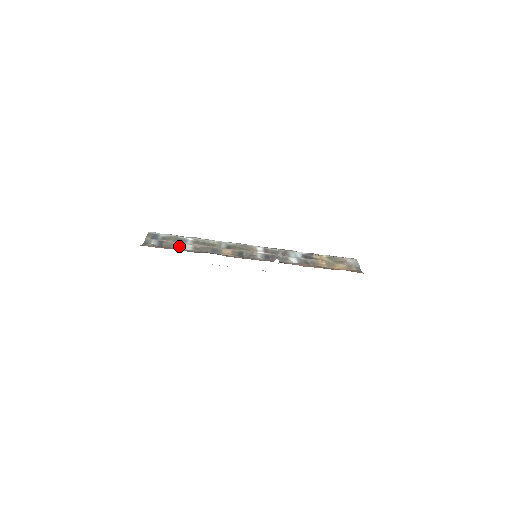
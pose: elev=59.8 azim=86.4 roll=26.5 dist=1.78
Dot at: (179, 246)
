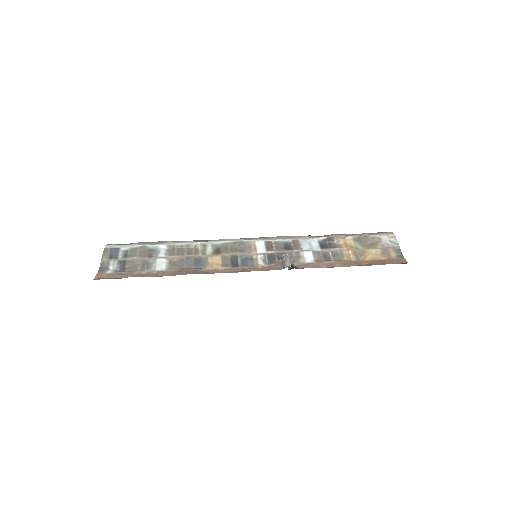
Dot at: (148, 265)
